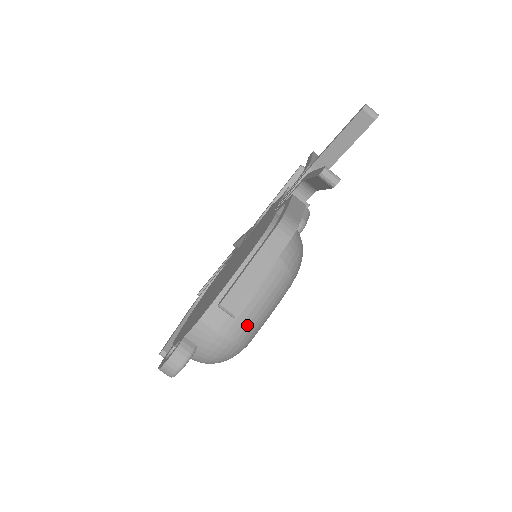
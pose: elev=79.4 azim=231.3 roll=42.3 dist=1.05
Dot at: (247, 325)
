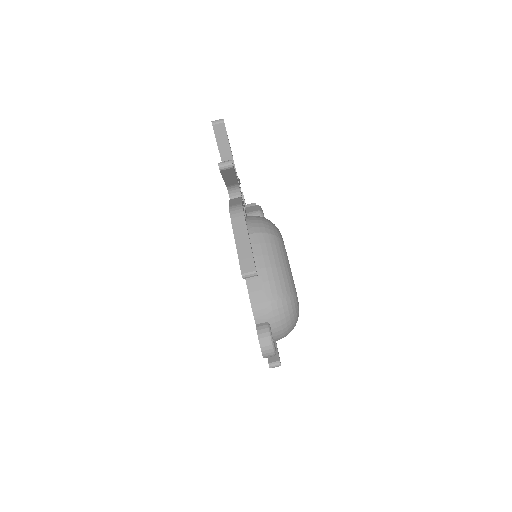
Dot at: (279, 282)
